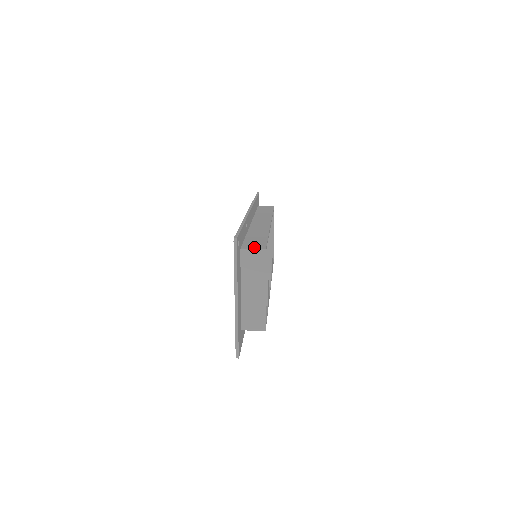
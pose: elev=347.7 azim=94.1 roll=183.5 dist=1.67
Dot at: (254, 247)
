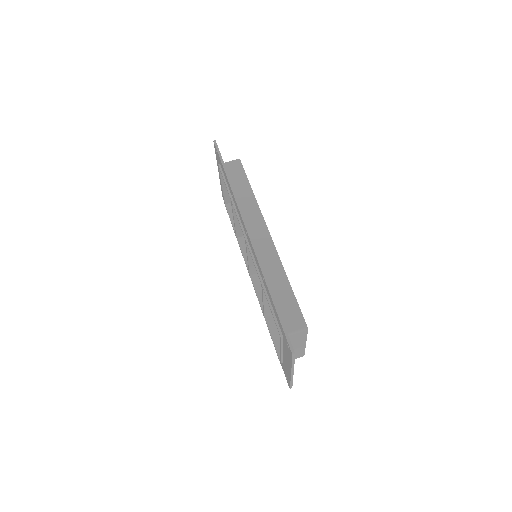
Dot at: (295, 326)
